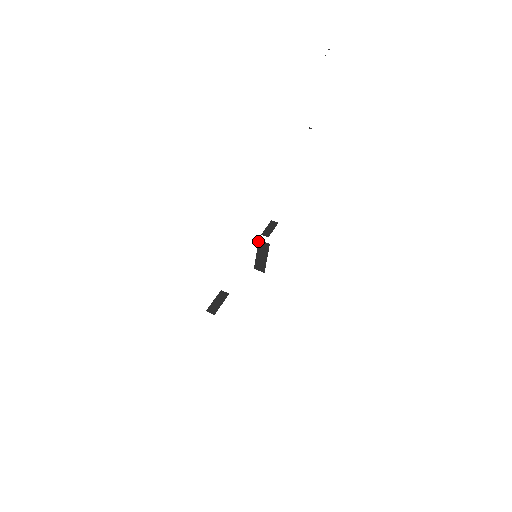
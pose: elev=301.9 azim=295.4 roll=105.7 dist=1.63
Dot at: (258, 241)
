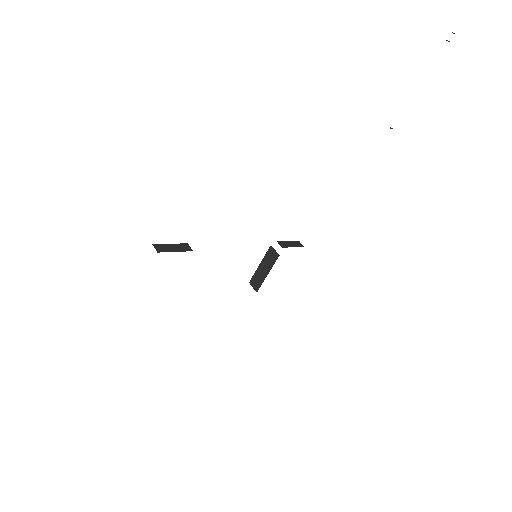
Dot at: (269, 247)
